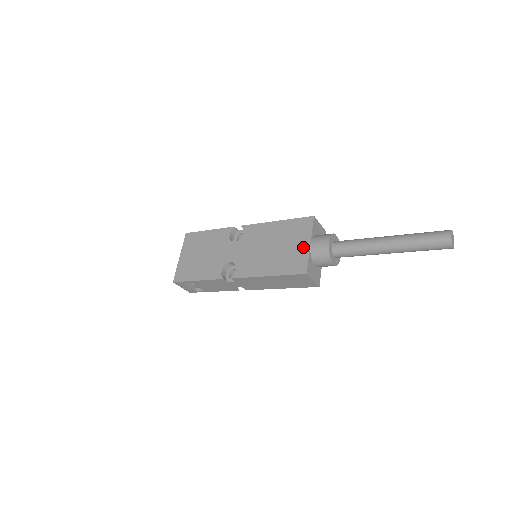
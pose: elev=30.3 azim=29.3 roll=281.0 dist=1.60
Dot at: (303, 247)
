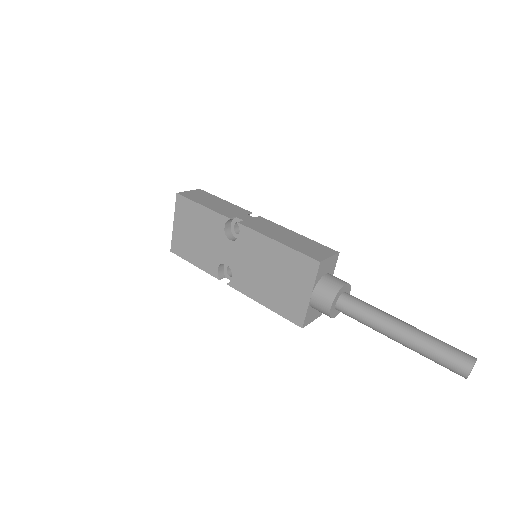
Dot at: (302, 296)
